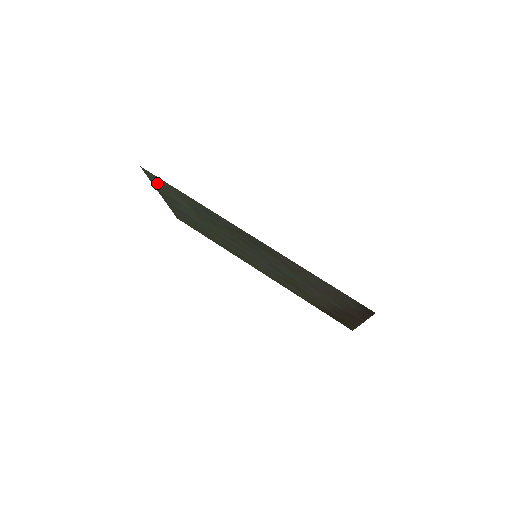
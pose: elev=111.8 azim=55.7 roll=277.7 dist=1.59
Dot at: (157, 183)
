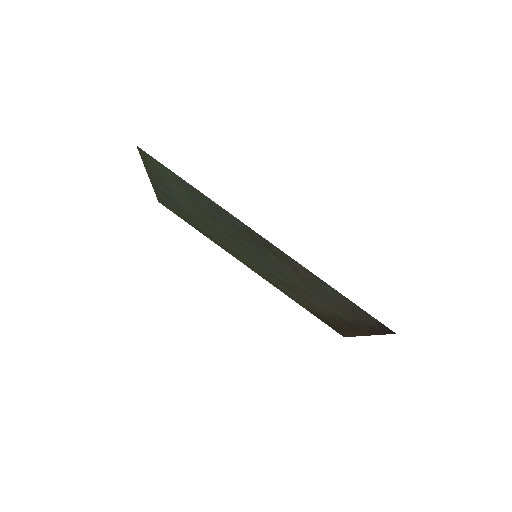
Dot at: (152, 166)
